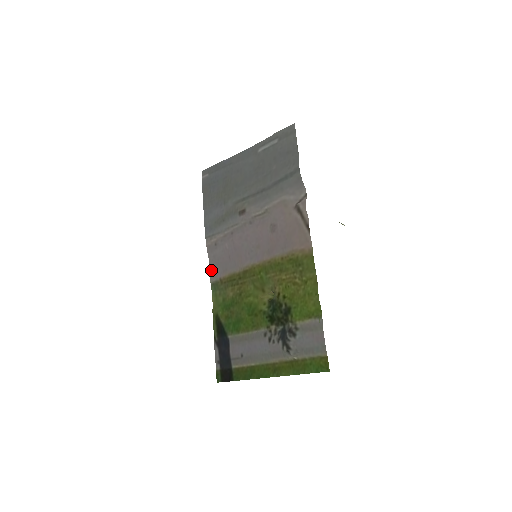
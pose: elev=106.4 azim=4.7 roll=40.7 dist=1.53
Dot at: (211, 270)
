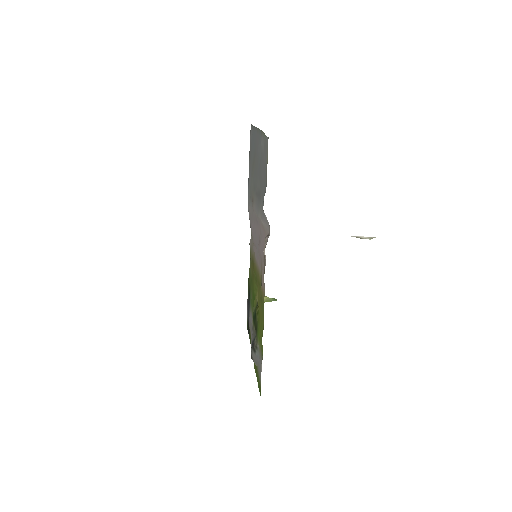
Dot at: (251, 234)
